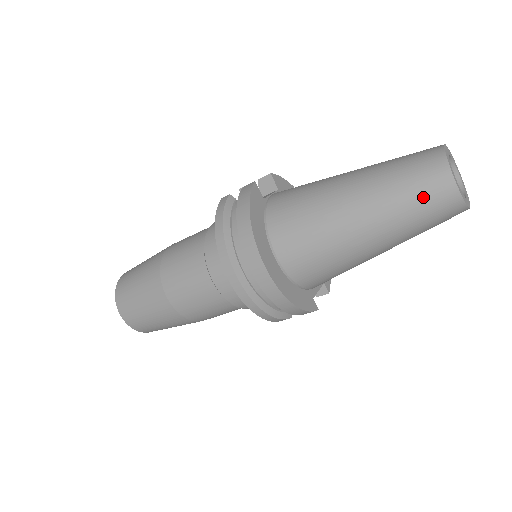
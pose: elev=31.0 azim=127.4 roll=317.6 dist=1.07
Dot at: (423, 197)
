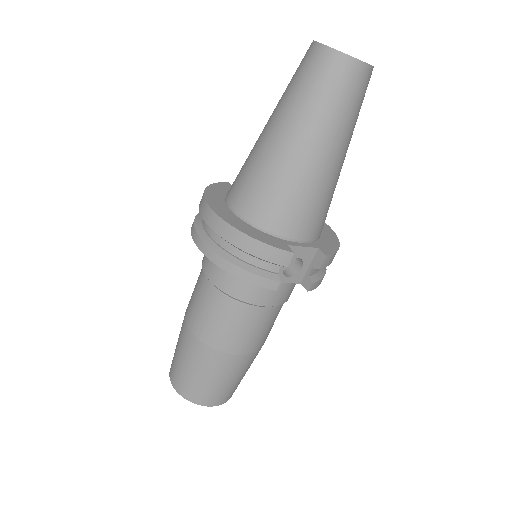
Dot at: (303, 72)
